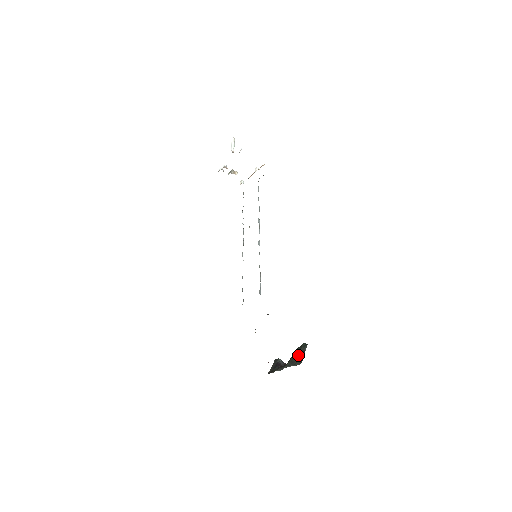
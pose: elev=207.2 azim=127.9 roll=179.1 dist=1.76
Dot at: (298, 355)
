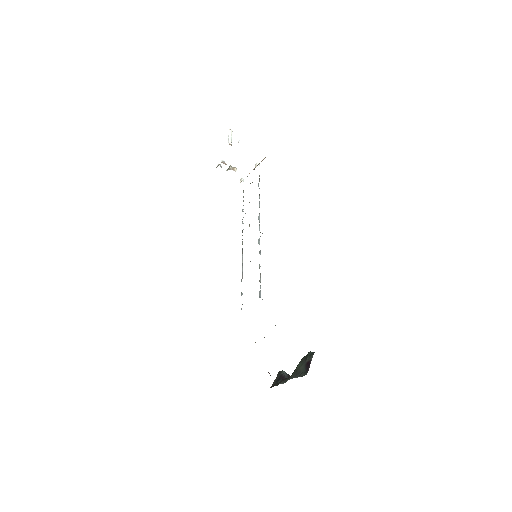
Dot at: (303, 365)
